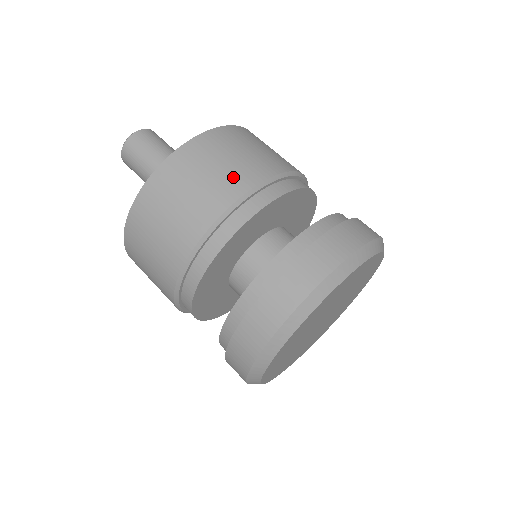
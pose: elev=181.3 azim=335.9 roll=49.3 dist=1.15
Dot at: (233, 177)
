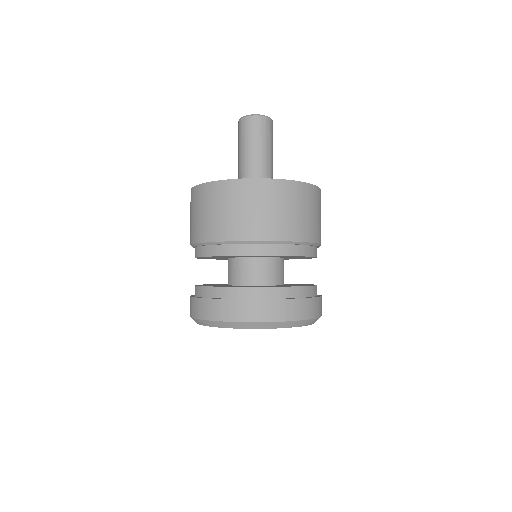
Dot at: (206, 227)
